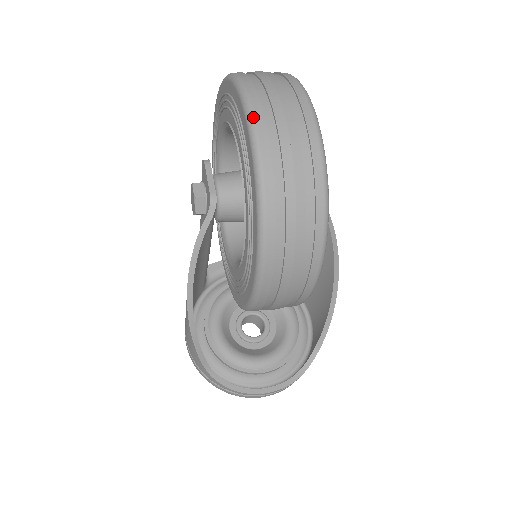
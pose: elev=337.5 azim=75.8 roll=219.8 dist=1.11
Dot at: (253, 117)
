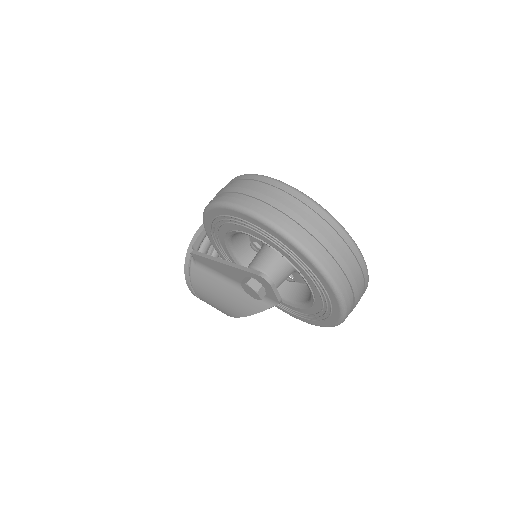
Dot at: (346, 306)
